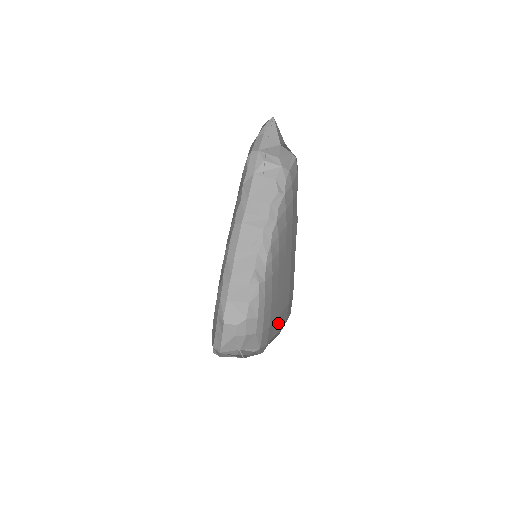
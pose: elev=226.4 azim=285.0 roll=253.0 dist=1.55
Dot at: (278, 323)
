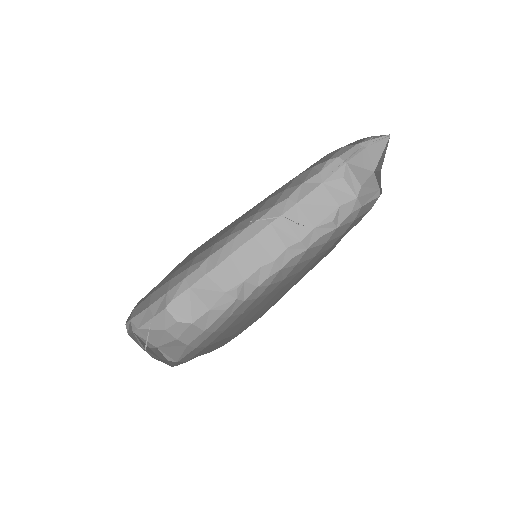
Dot at: (218, 344)
